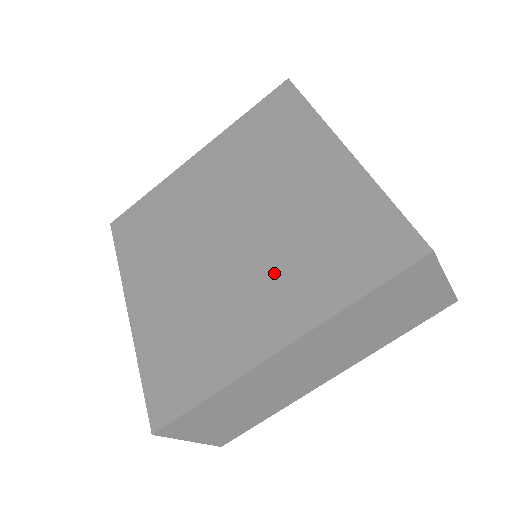
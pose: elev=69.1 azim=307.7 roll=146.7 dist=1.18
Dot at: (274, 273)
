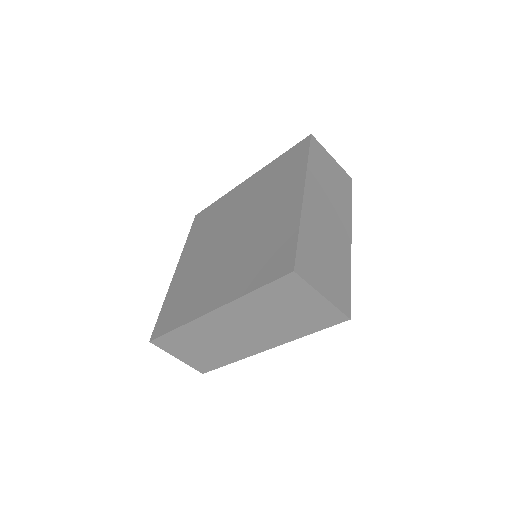
Dot at: (233, 266)
